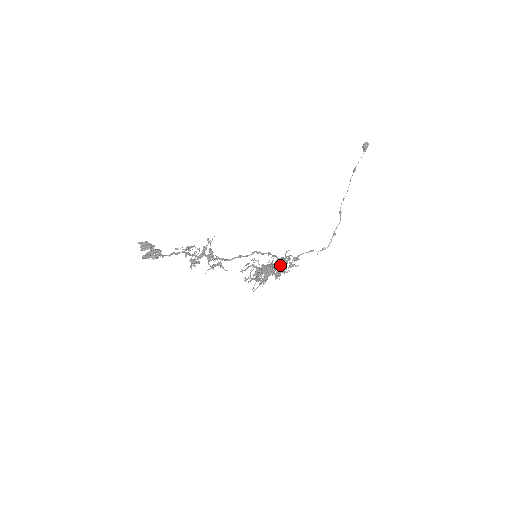
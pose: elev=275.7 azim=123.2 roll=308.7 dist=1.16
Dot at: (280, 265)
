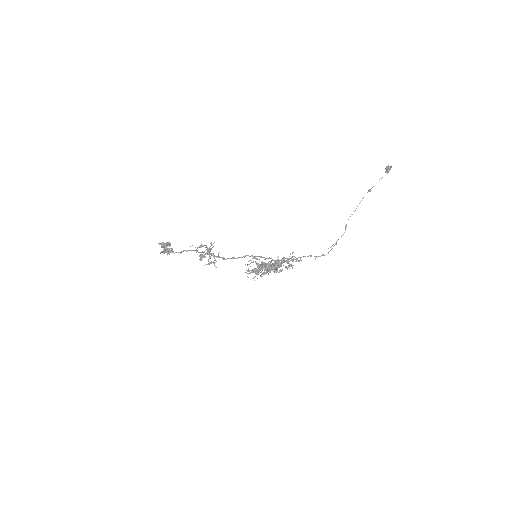
Dot at: (279, 264)
